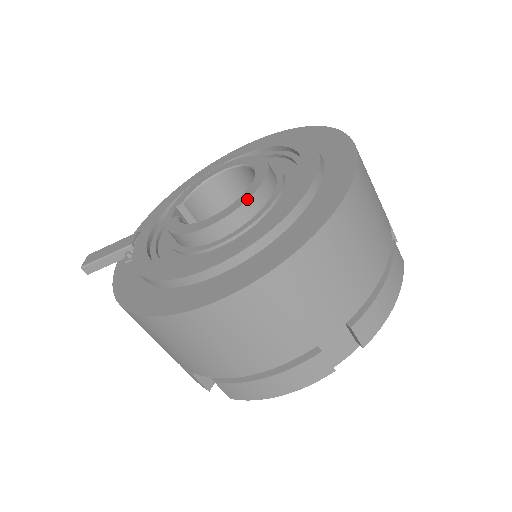
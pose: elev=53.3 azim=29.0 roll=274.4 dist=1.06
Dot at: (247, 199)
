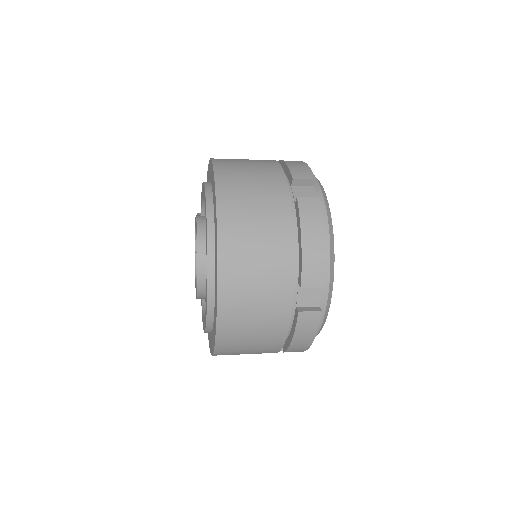
Dot at: occluded
